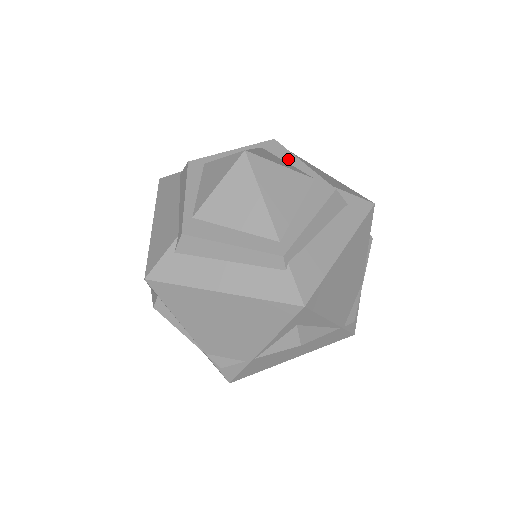
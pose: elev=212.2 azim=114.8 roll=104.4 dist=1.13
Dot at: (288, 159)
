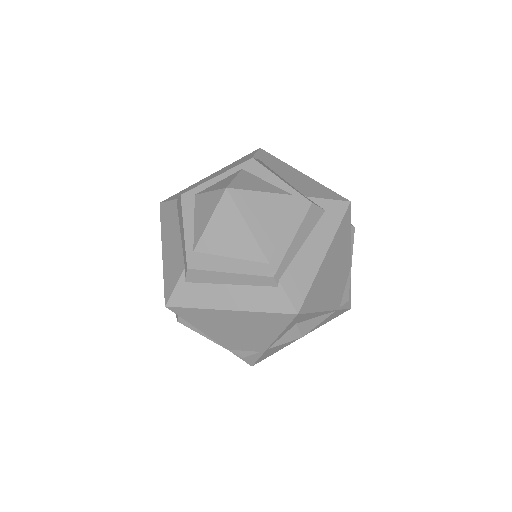
Dot at: (267, 178)
